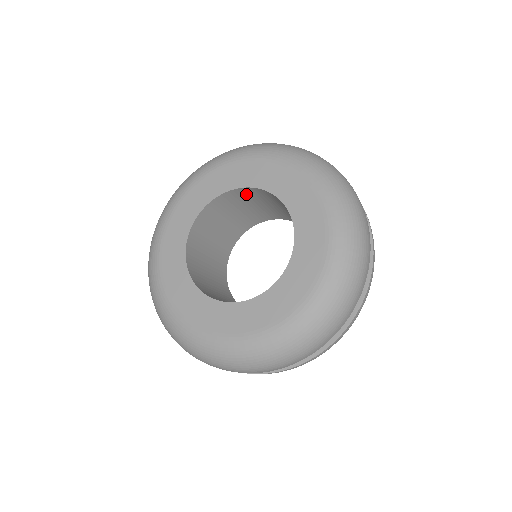
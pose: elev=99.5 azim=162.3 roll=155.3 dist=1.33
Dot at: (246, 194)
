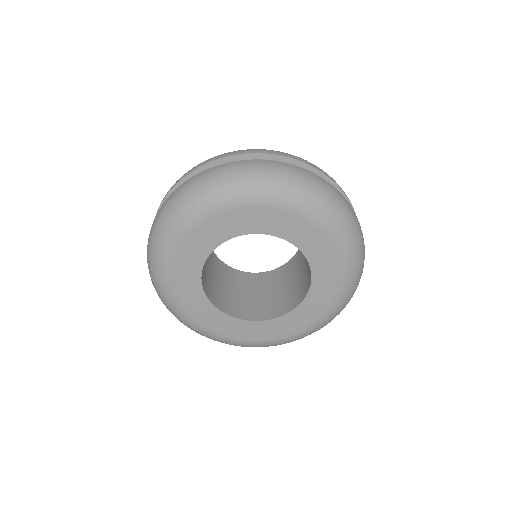
Dot at: occluded
